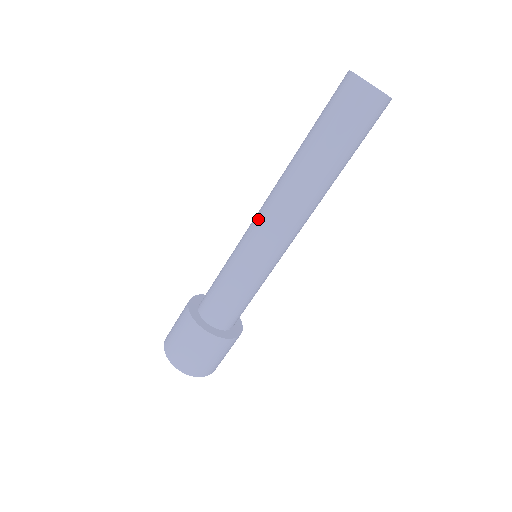
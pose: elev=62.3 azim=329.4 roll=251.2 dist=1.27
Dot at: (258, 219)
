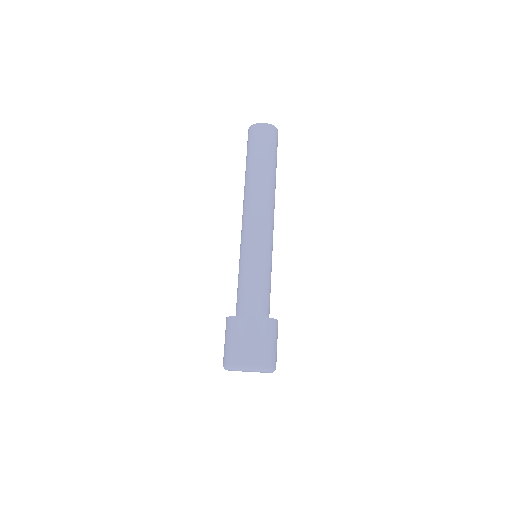
Dot at: (252, 223)
